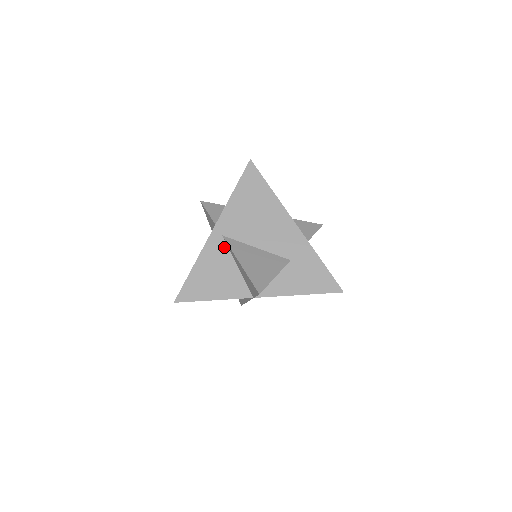
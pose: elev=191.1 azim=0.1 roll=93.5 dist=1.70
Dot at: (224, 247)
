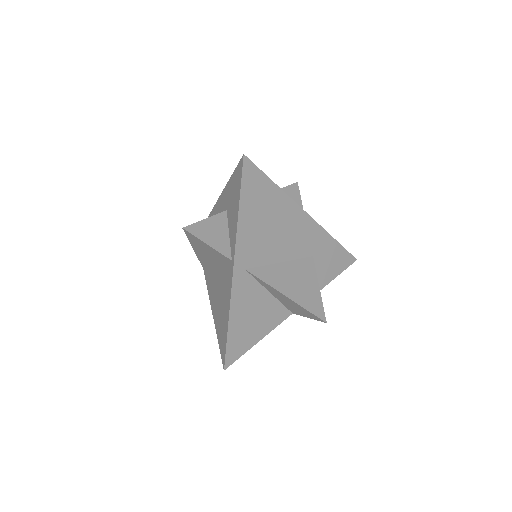
Dot at: (251, 281)
